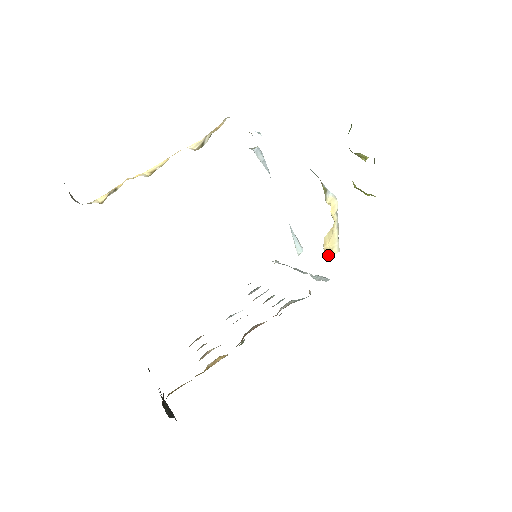
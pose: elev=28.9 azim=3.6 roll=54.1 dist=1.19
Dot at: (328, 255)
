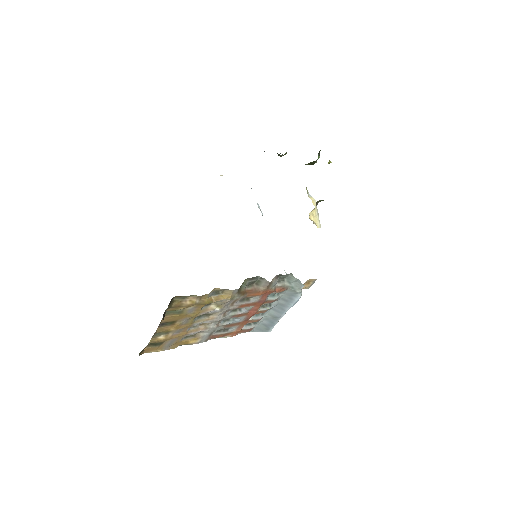
Dot at: (313, 223)
